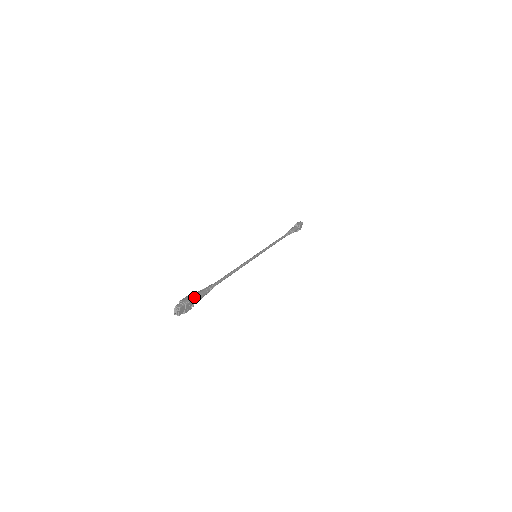
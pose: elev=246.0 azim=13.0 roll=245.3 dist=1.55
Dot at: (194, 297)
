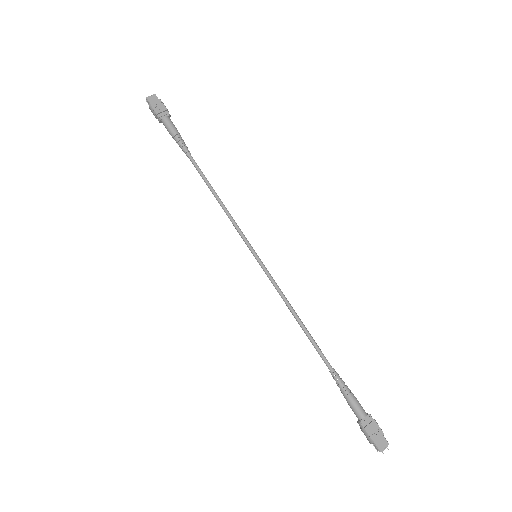
Dot at: occluded
